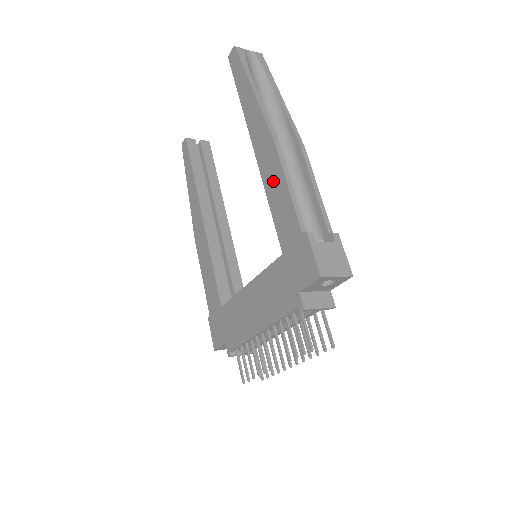
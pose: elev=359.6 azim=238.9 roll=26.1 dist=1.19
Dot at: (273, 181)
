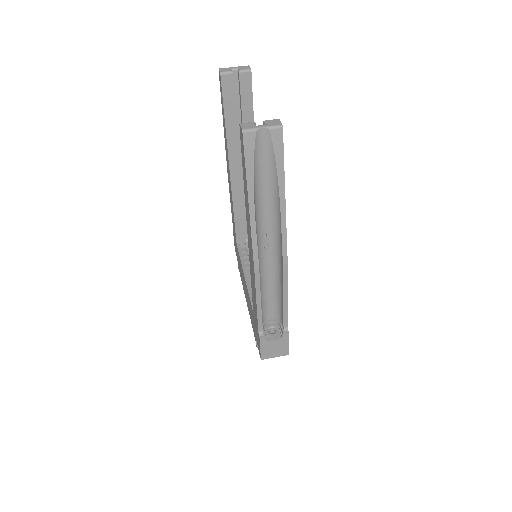
Dot at: (253, 282)
